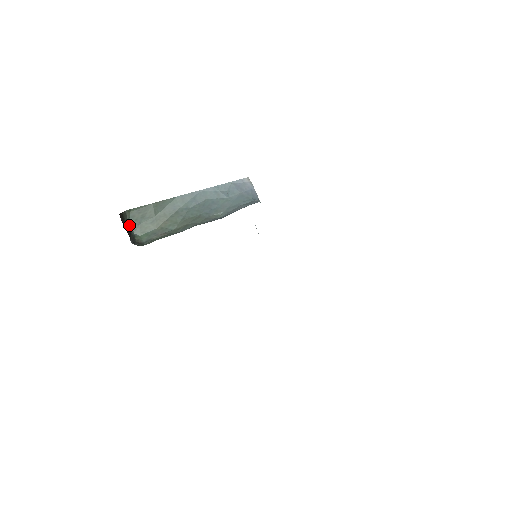
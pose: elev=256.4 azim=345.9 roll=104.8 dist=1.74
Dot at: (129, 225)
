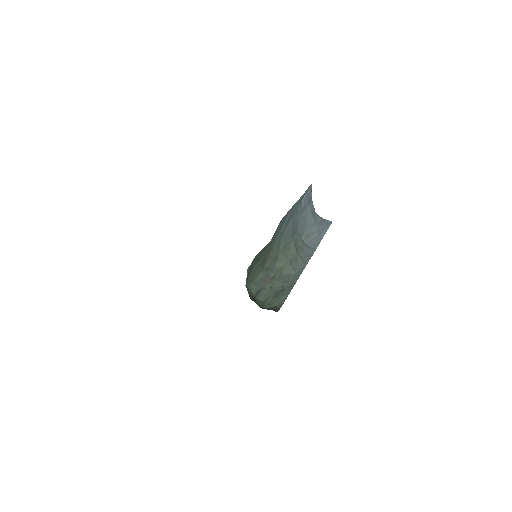
Dot at: occluded
